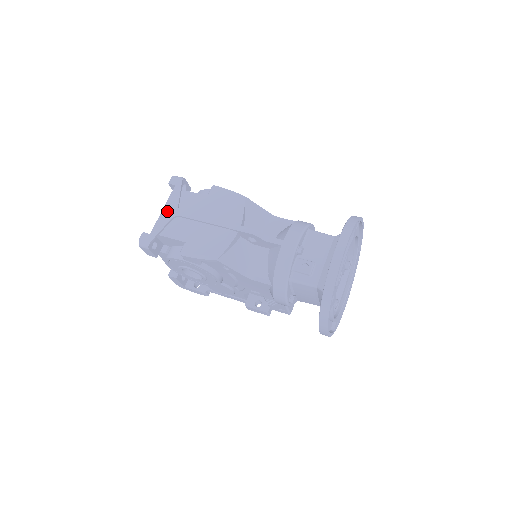
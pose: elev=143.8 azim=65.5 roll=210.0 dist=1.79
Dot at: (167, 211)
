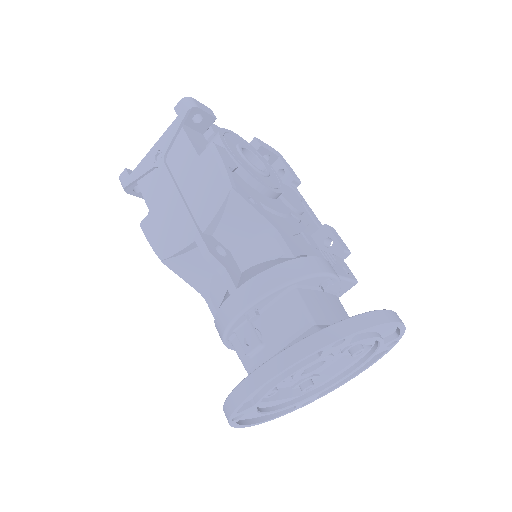
Dot at: (154, 153)
